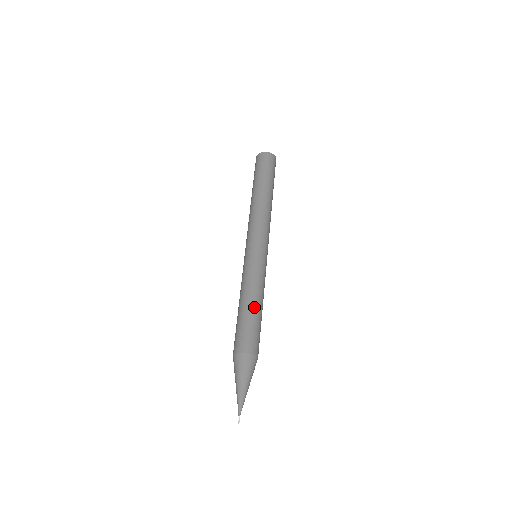
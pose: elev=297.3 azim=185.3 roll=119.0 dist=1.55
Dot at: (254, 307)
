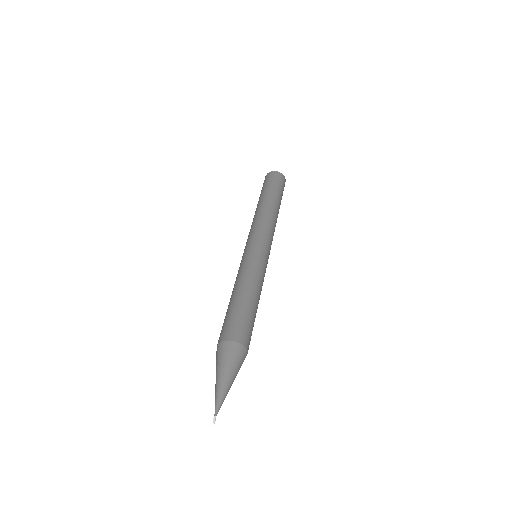
Dot at: (252, 298)
